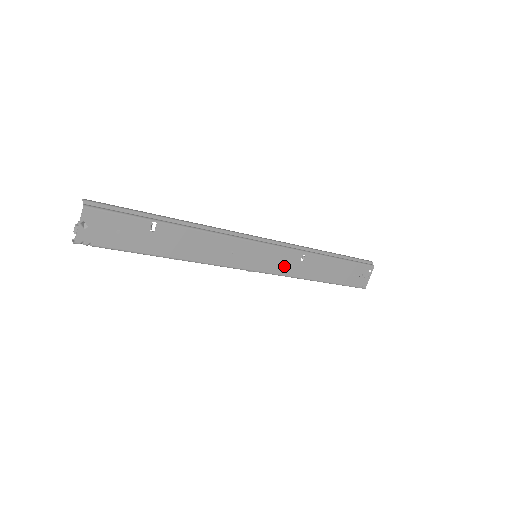
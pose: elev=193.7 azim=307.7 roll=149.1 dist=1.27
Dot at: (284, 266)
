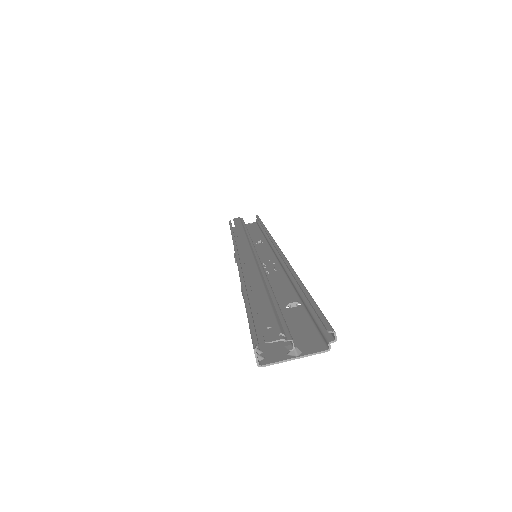
Dot at: occluded
